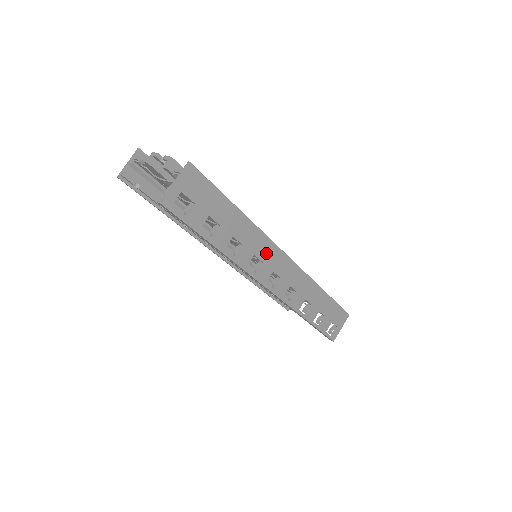
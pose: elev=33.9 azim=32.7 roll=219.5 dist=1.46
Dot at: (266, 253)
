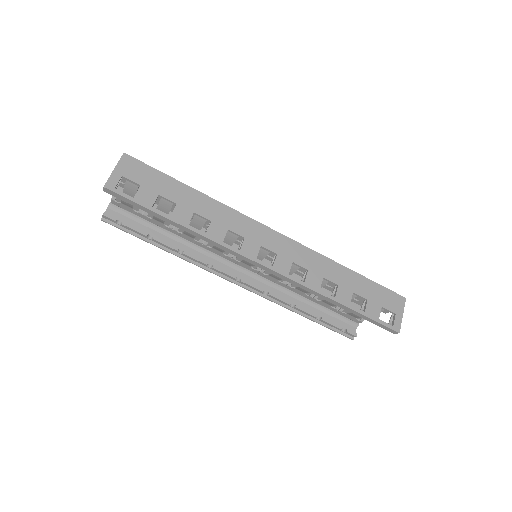
Dot at: (243, 228)
